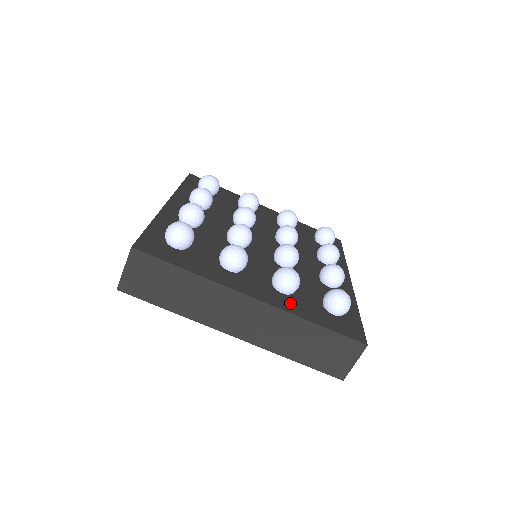
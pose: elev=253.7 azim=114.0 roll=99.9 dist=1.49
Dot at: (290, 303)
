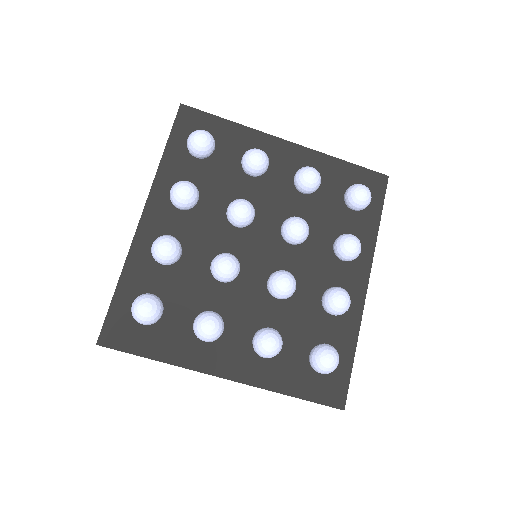
Dot at: (268, 370)
